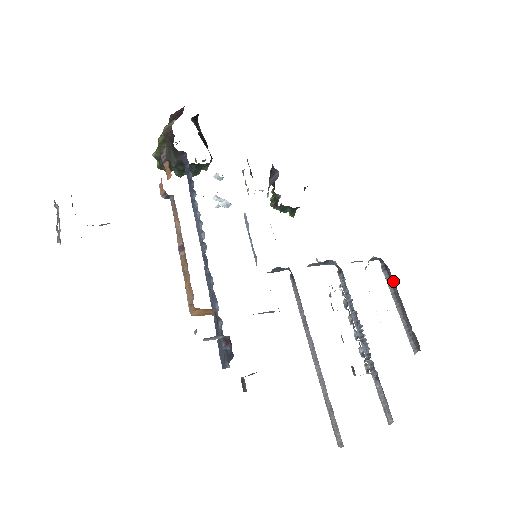
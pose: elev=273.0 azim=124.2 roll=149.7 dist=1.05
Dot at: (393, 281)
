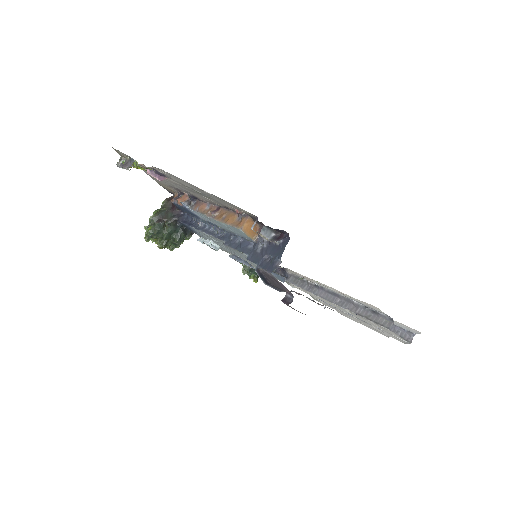
Dot at: occluded
